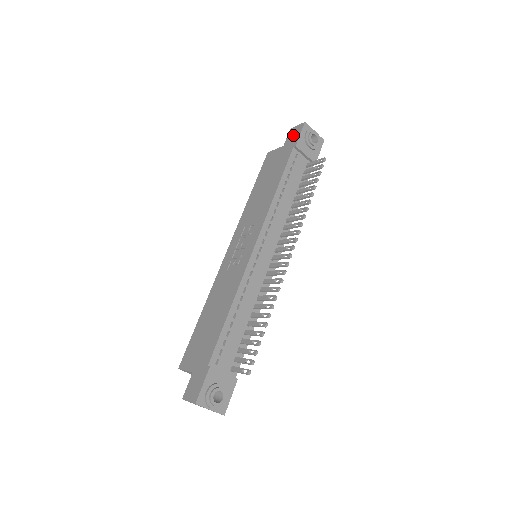
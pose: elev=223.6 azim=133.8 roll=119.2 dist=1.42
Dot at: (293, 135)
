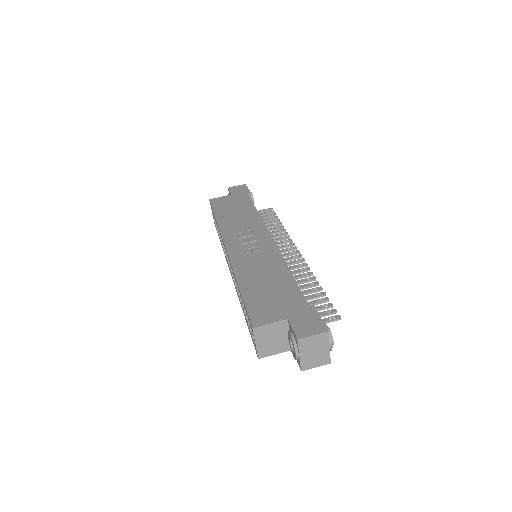
Dot at: (238, 189)
